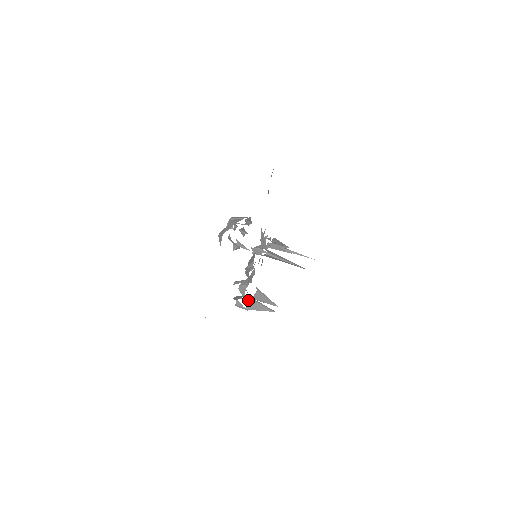
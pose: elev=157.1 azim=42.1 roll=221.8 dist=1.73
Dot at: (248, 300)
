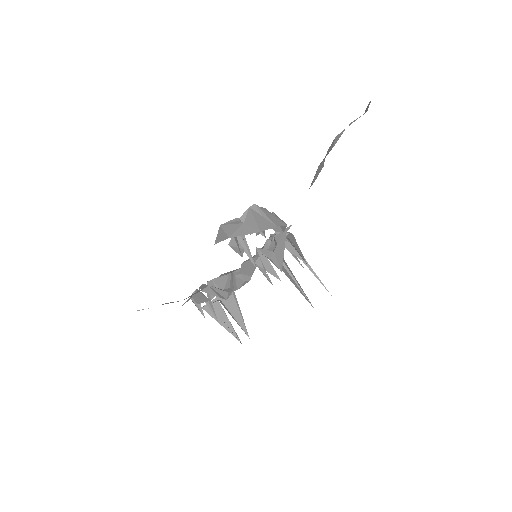
Dot at: (213, 309)
